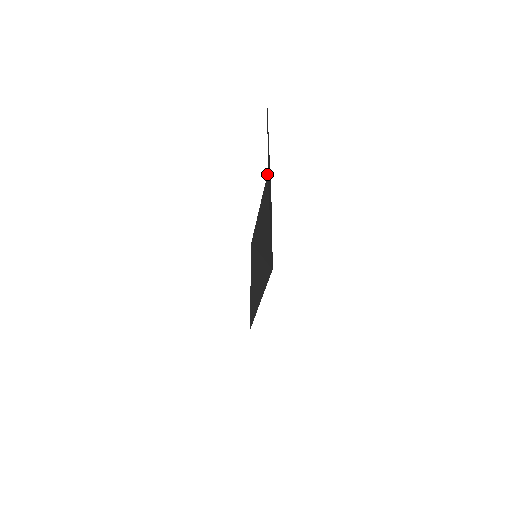
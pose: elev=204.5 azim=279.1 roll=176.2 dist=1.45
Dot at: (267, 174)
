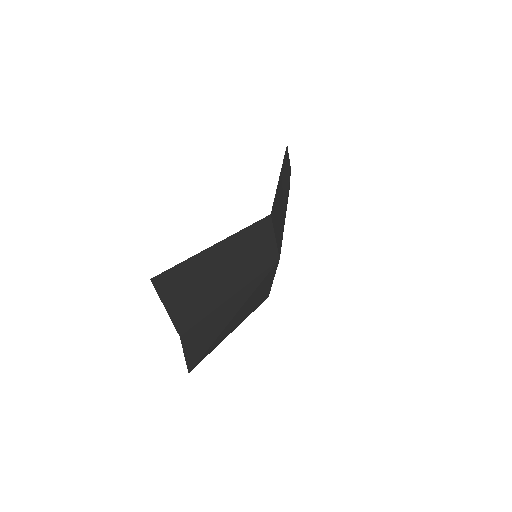
Dot at: (180, 337)
